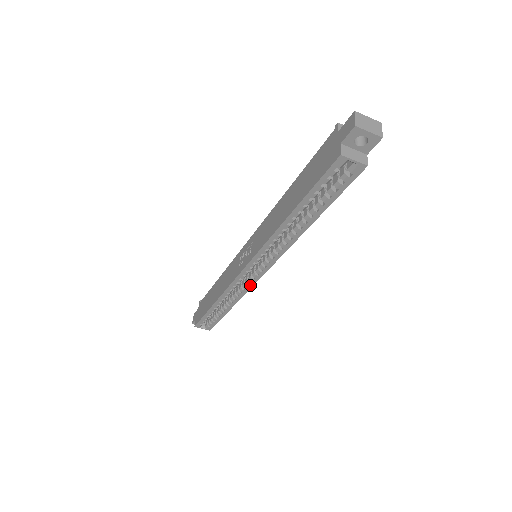
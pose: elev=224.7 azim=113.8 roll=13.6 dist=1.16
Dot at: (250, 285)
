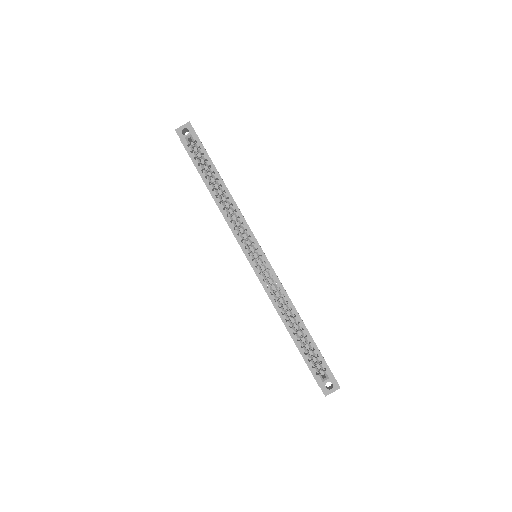
Dot at: (272, 273)
